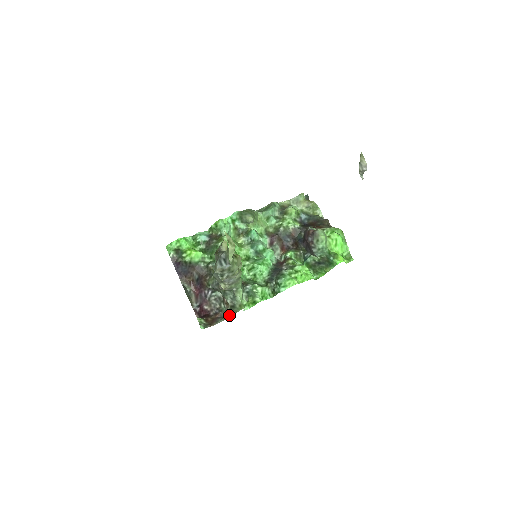
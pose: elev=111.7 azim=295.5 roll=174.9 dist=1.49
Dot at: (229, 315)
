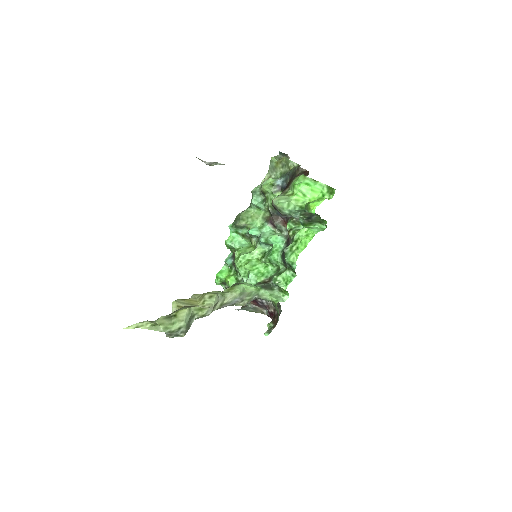
Dot at: (277, 312)
